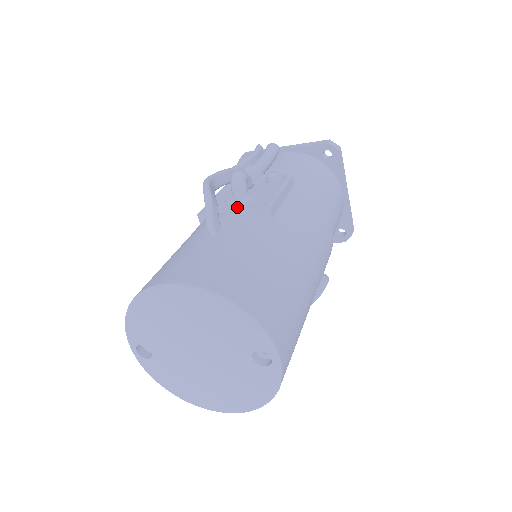
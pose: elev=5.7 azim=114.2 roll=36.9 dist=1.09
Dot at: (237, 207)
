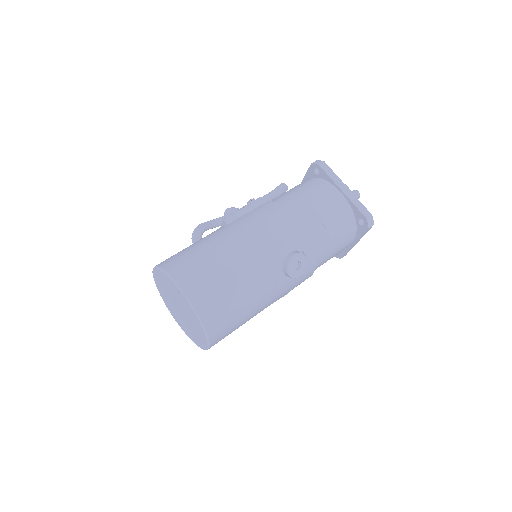
Dot at: occluded
